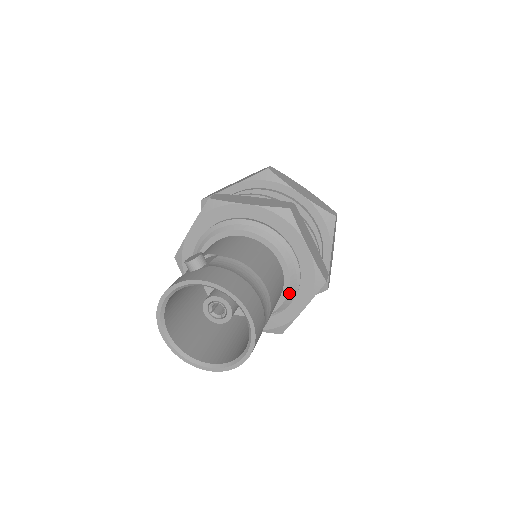
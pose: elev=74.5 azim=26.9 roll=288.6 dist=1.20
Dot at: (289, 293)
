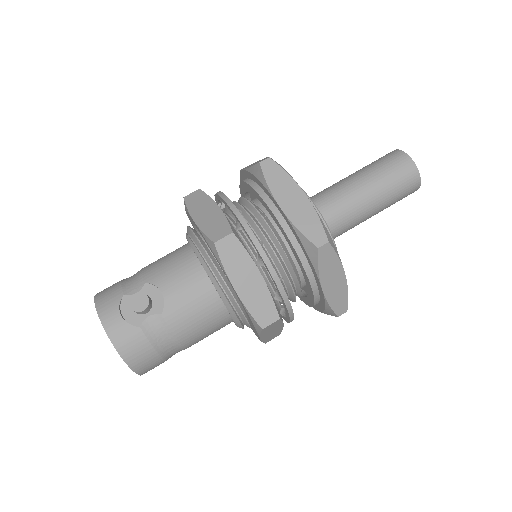
Dot at: occluded
